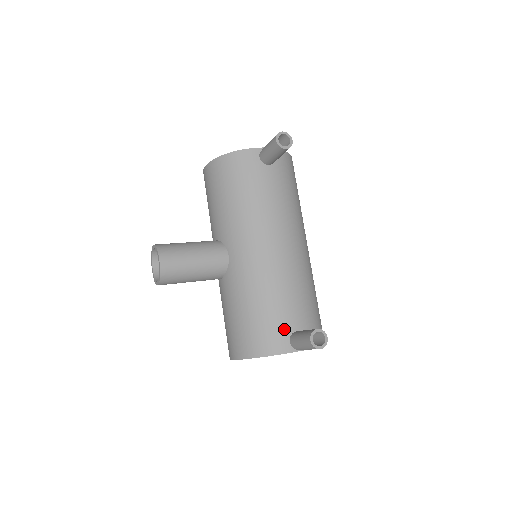
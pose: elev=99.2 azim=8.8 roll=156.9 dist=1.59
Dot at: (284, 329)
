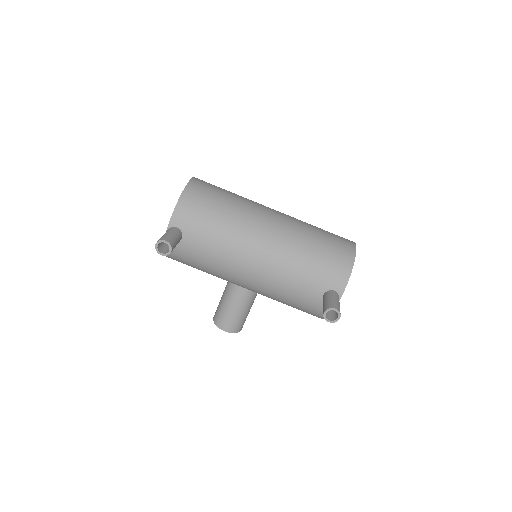
Dot at: (316, 301)
